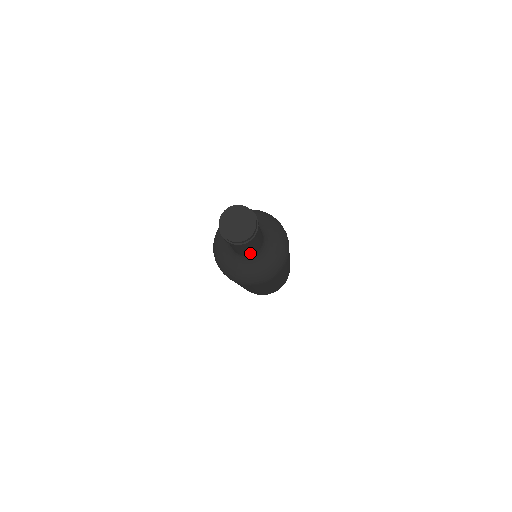
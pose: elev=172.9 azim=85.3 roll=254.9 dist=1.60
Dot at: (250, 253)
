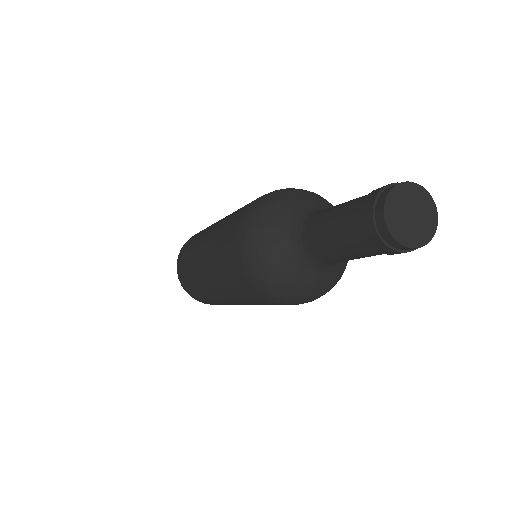
Dot at: occluded
